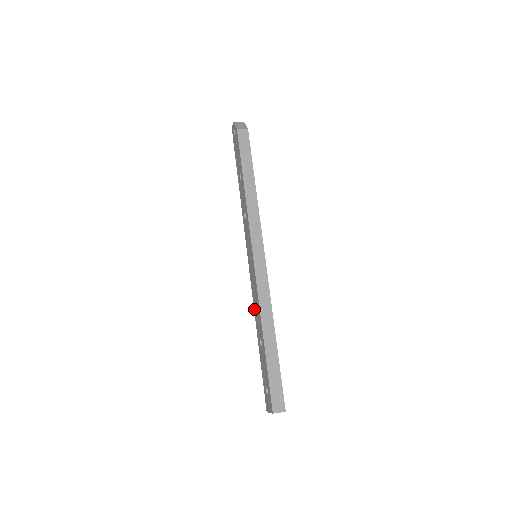
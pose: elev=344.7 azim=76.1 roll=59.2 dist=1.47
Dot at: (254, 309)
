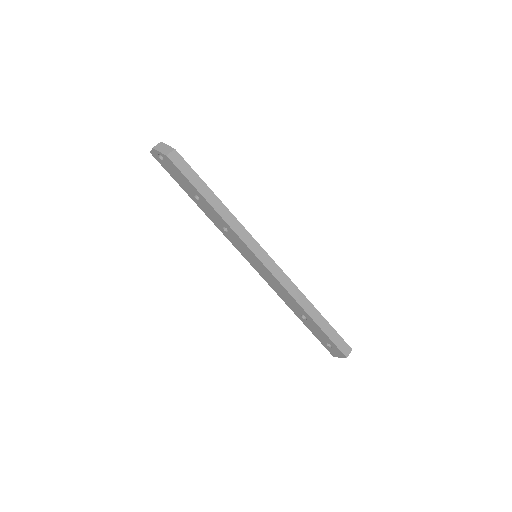
Dot at: (279, 296)
